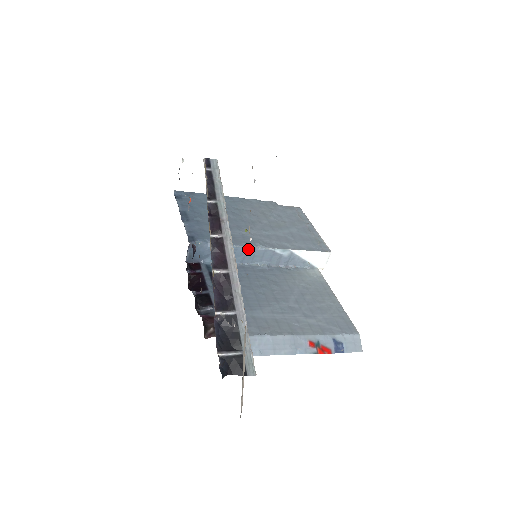
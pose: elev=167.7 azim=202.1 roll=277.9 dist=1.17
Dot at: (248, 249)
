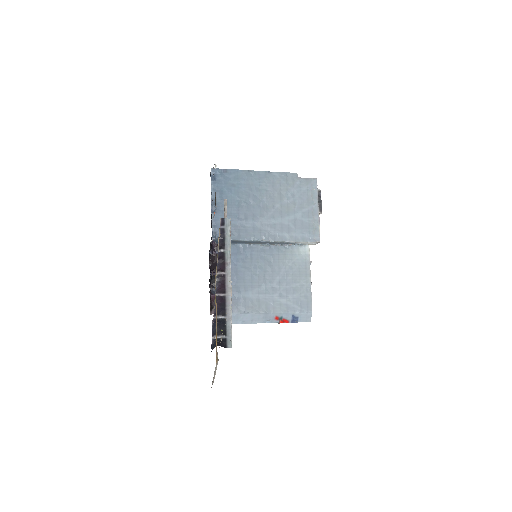
Dot at: (255, 241)
